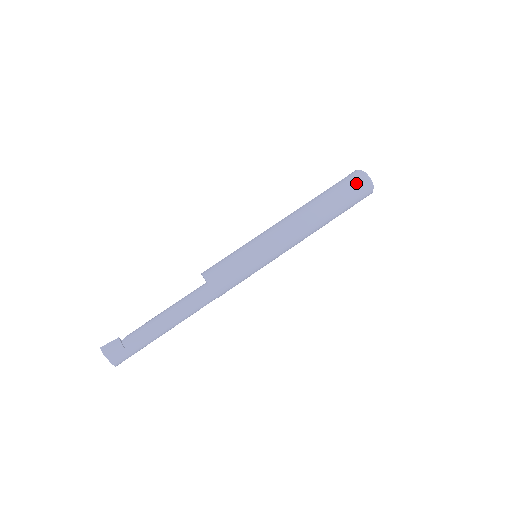
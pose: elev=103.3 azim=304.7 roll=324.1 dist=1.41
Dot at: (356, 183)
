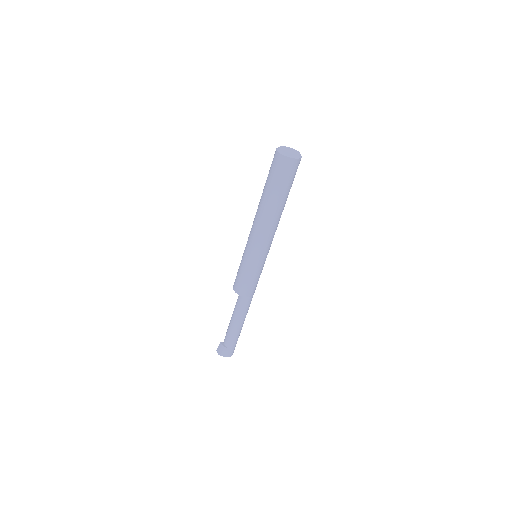
Dot at: (278, 166)
